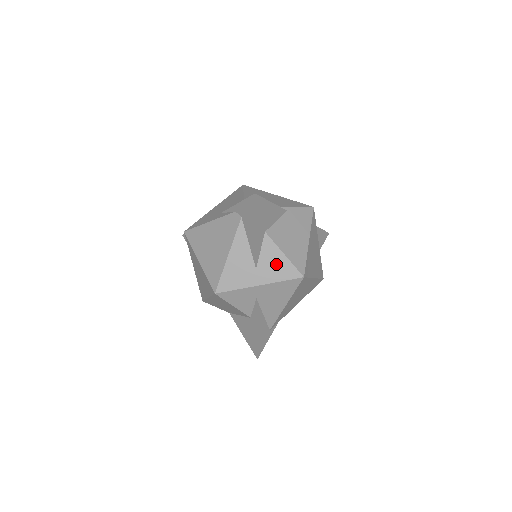
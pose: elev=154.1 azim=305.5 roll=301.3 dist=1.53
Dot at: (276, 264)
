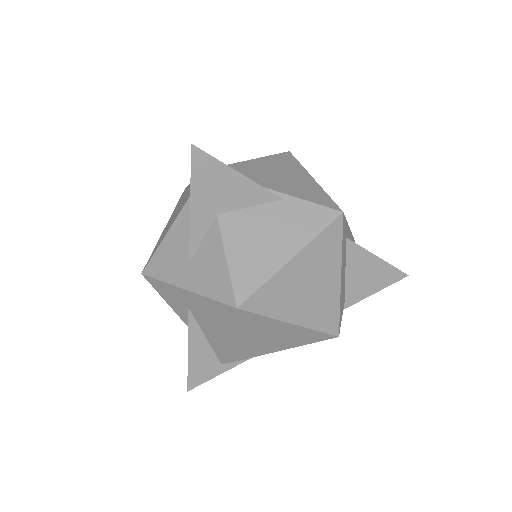
Dot at: (212, 269)
